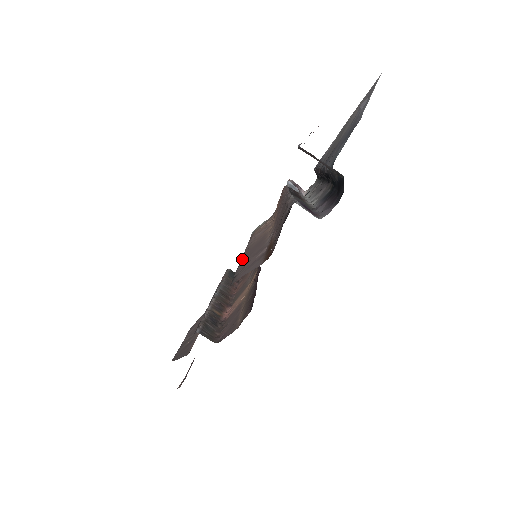
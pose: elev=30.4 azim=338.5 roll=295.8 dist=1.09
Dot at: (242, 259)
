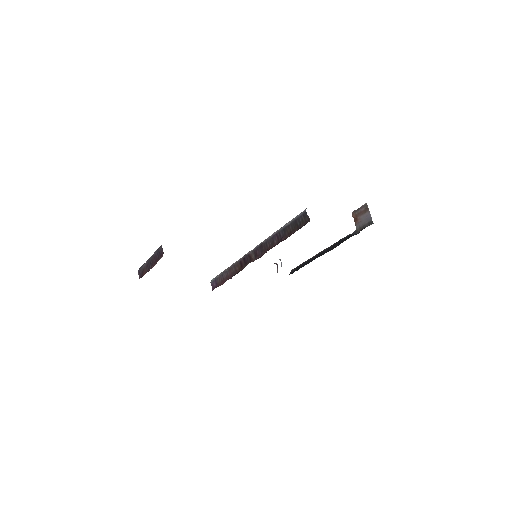
Dot at: (273, 235)
